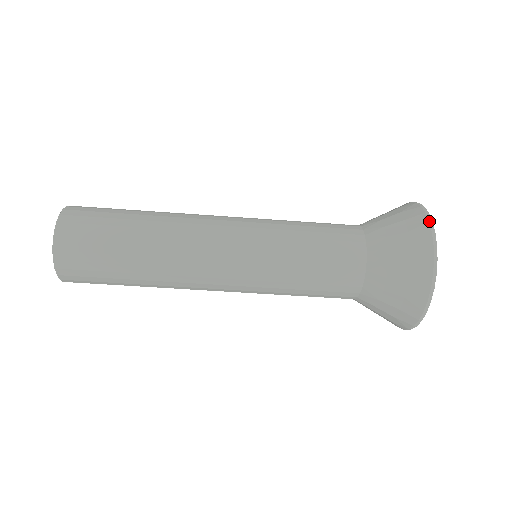
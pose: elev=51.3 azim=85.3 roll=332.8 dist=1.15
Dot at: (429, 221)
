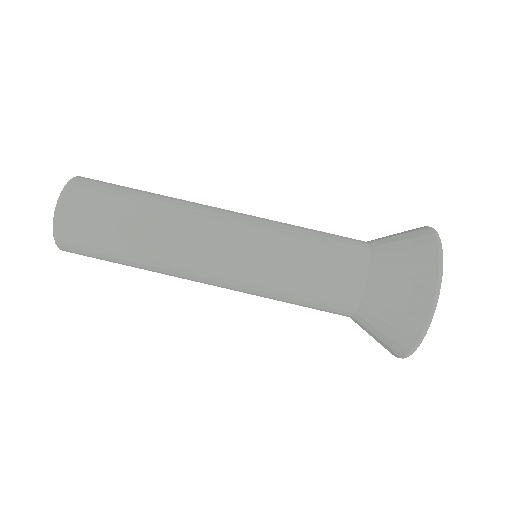
Dot at: (437, 240)
